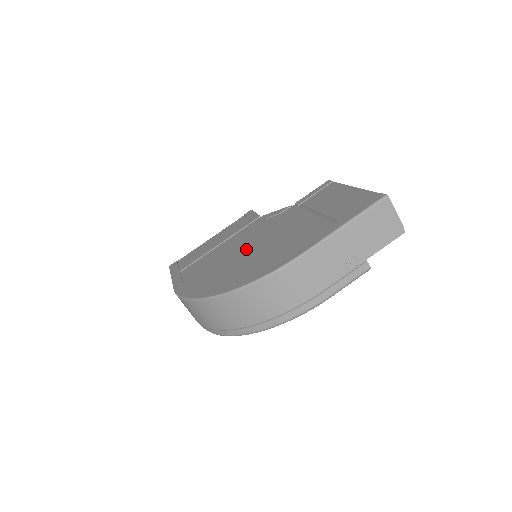
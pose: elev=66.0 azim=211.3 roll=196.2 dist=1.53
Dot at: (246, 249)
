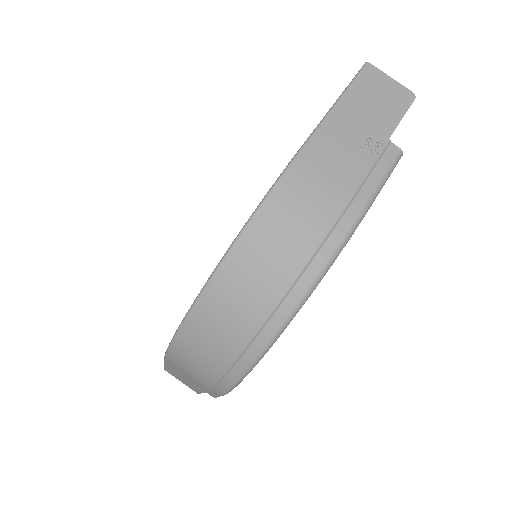
Dot at: occluded
